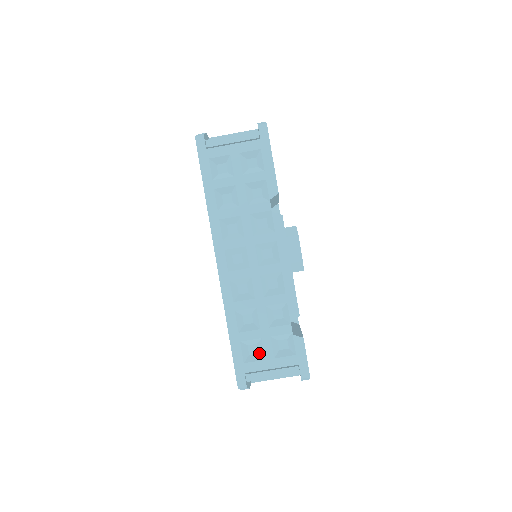
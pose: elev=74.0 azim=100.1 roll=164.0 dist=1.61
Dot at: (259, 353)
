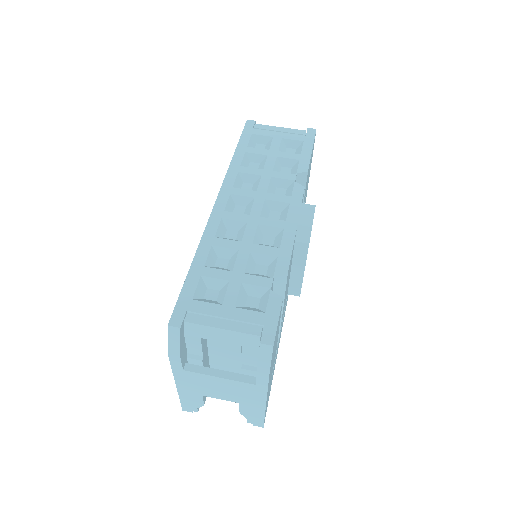
Dot at: (217, 300)
